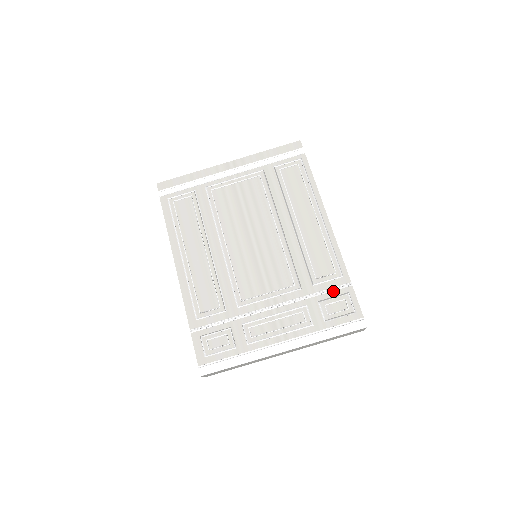
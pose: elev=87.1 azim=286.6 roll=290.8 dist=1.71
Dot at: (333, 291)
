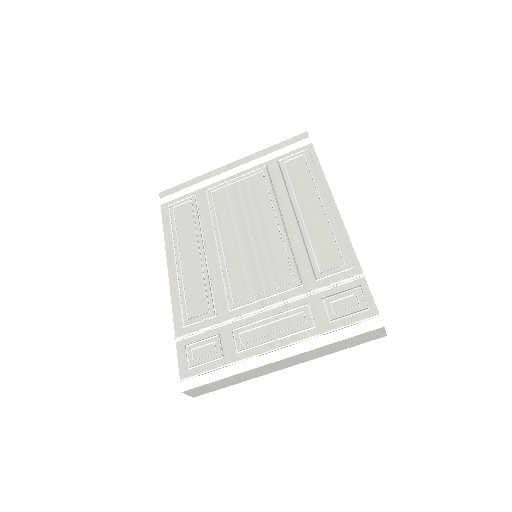
Dot at: (341, 285)
